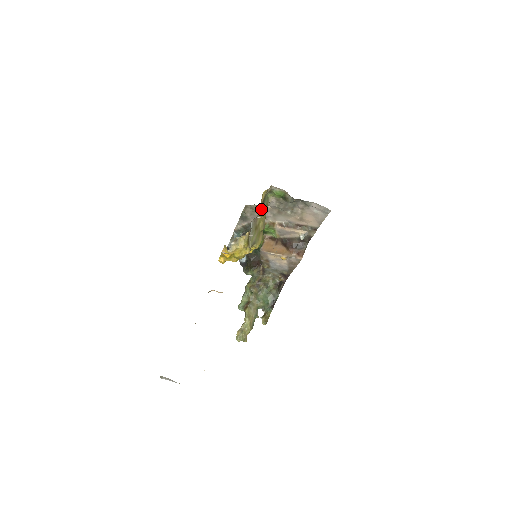
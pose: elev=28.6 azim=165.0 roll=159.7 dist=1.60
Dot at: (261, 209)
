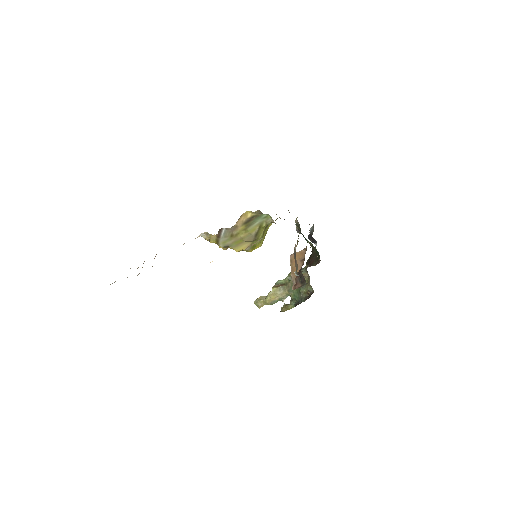
Dot at: (243, 224)
